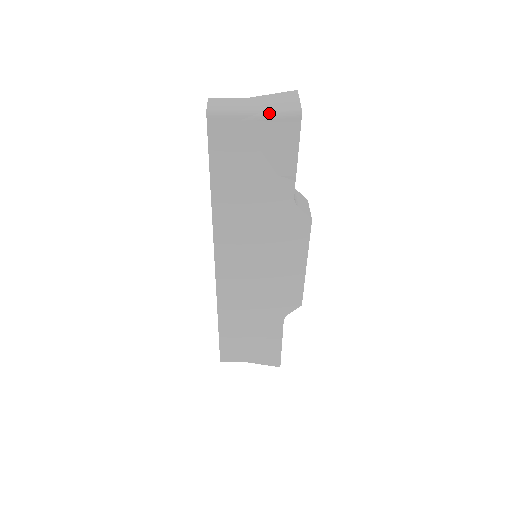
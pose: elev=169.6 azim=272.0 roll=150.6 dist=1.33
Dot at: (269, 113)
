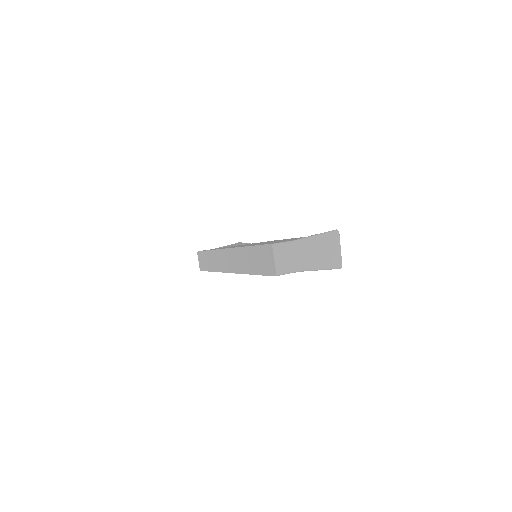
Dot at: (319, 269)
